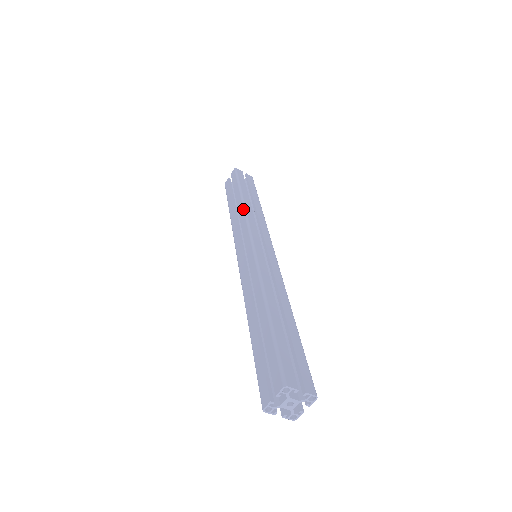
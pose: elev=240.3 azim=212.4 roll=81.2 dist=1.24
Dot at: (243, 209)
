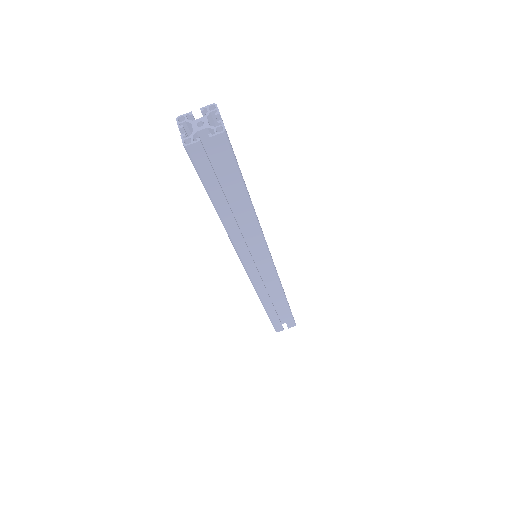
Dot at: occluded
